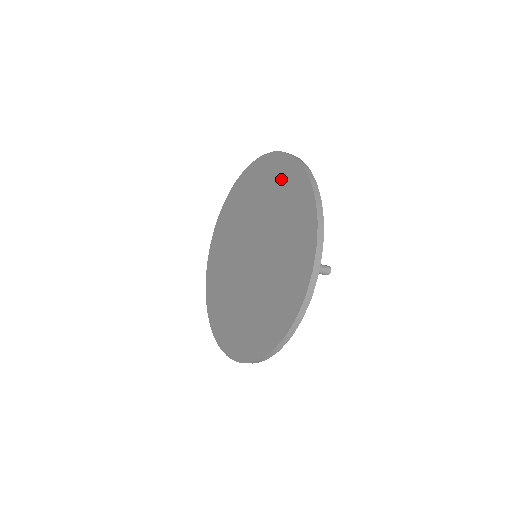
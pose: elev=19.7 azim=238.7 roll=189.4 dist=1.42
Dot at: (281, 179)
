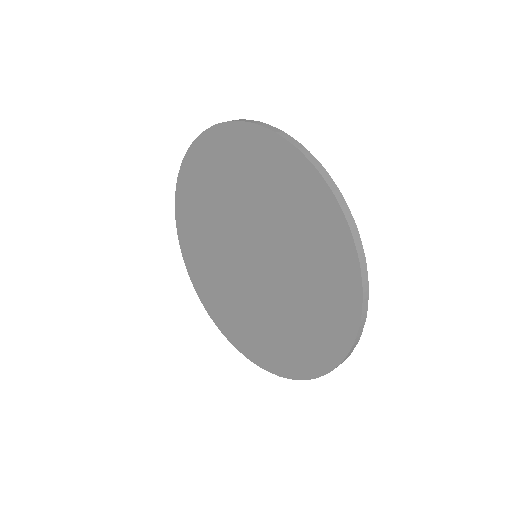
Dot at: (264, 164)
